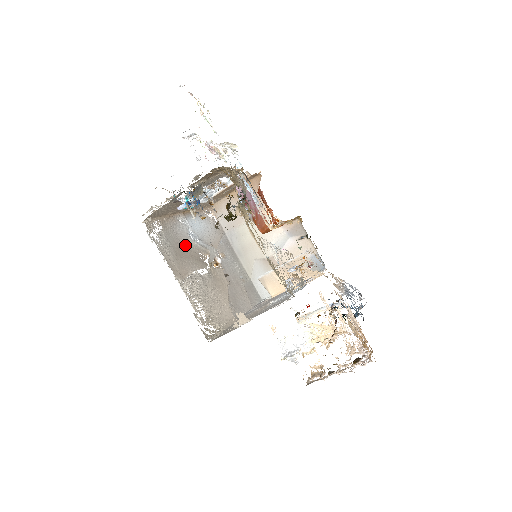
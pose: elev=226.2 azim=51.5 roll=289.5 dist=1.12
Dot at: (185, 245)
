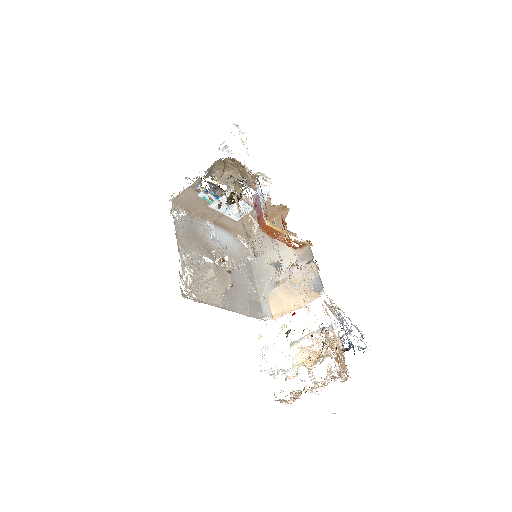
Dot at: (201, 237)
